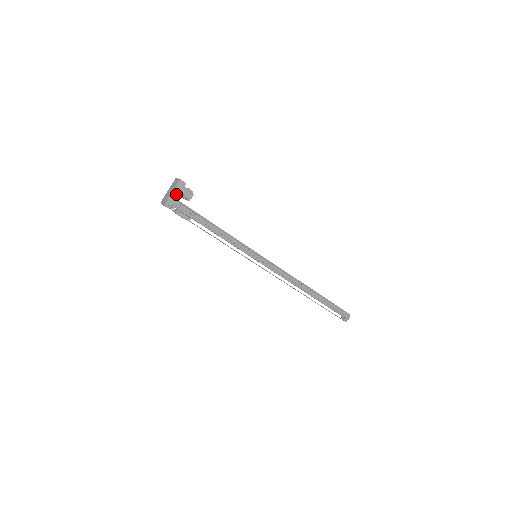
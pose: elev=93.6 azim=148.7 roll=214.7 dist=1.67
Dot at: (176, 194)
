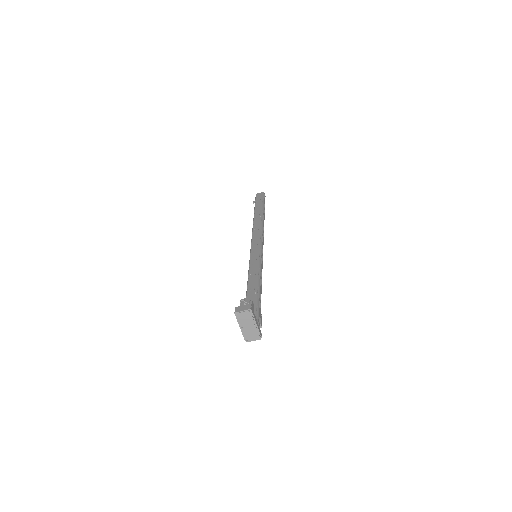
Dot at: (256, 321)
